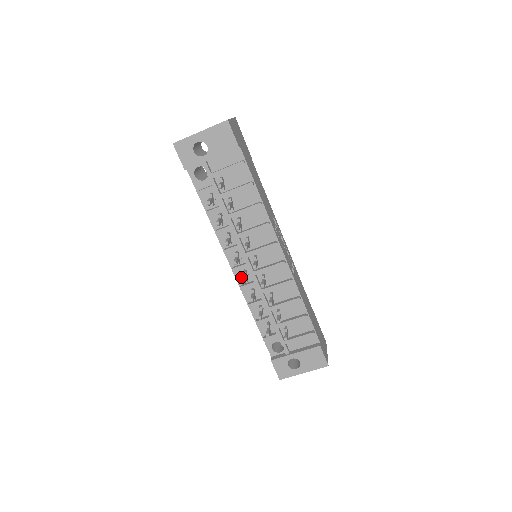
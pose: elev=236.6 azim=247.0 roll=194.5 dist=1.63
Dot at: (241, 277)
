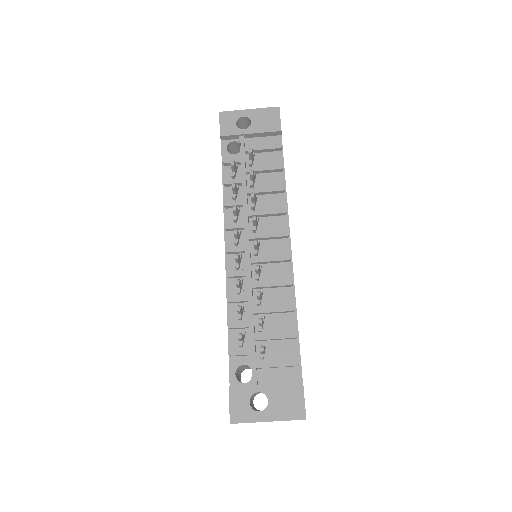
Dot at: (232, 264)
